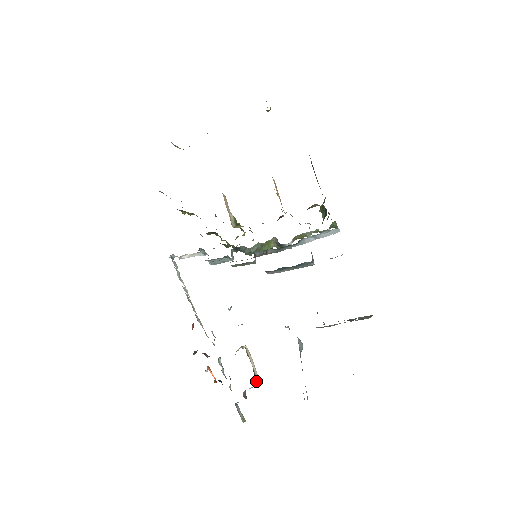
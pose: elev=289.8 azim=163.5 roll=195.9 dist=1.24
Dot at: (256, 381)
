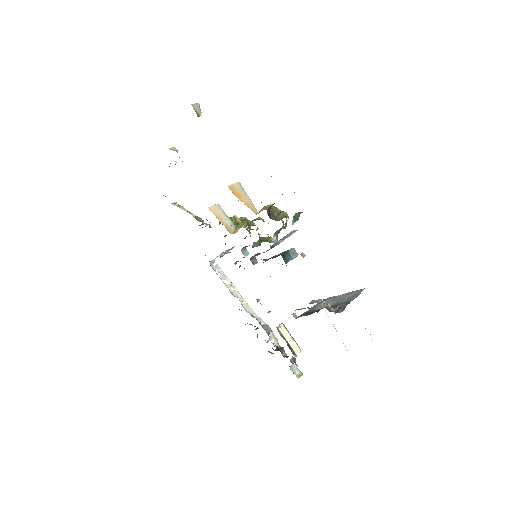
Dot at: (293, 354)
